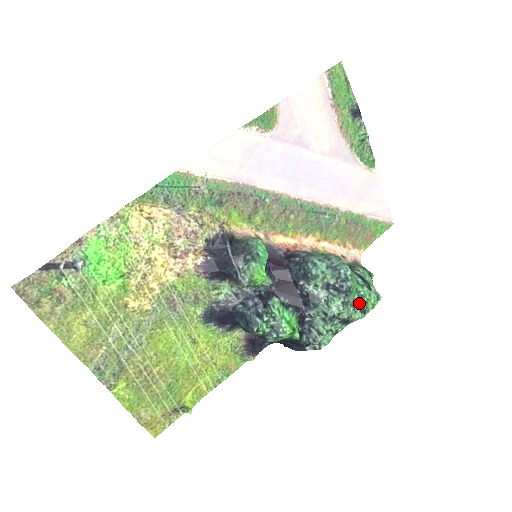
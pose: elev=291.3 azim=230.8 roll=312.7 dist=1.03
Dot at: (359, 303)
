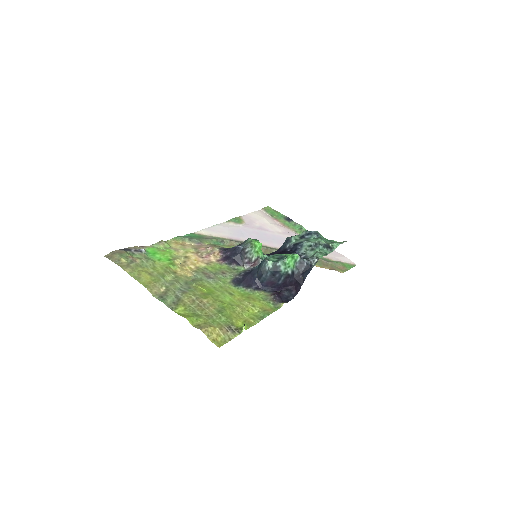
Dot at: occluded
